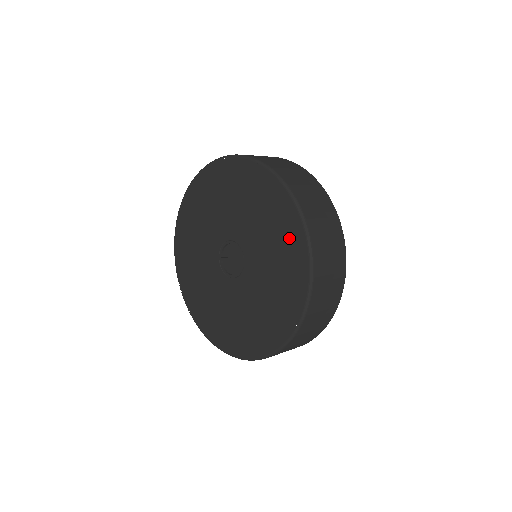
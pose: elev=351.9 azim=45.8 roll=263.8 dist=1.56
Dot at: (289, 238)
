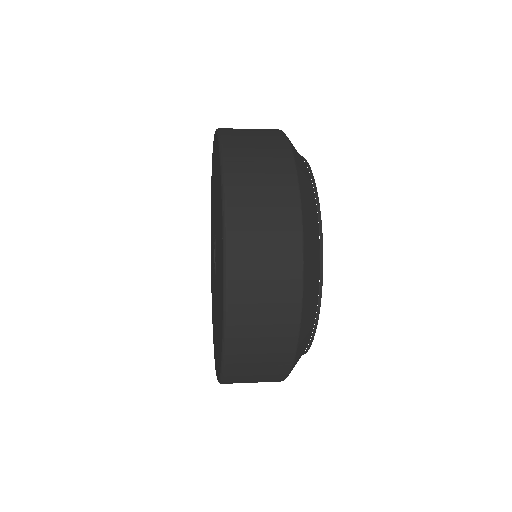
Dot at: (221, 298)
